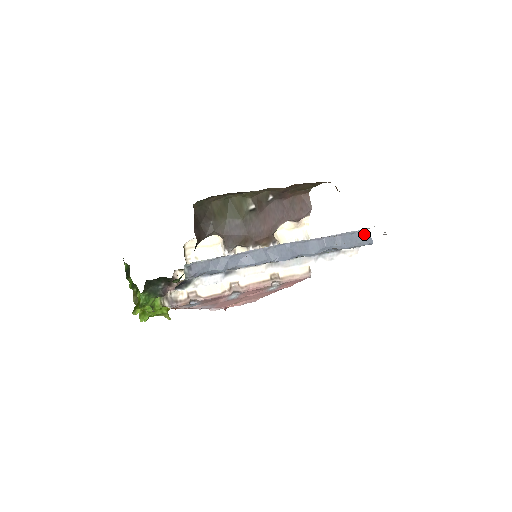
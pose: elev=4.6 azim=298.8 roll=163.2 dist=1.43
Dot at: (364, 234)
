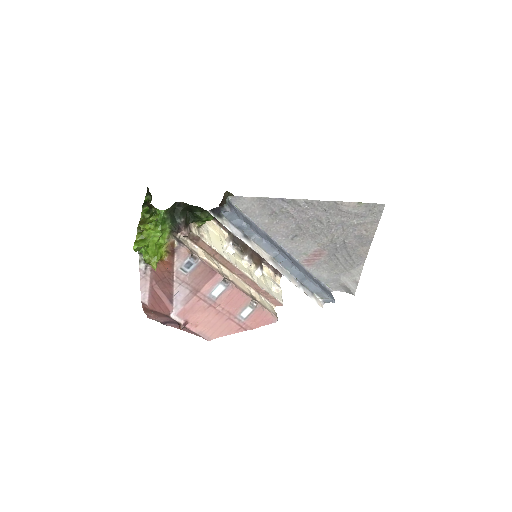
Dot at: (330, 292)
